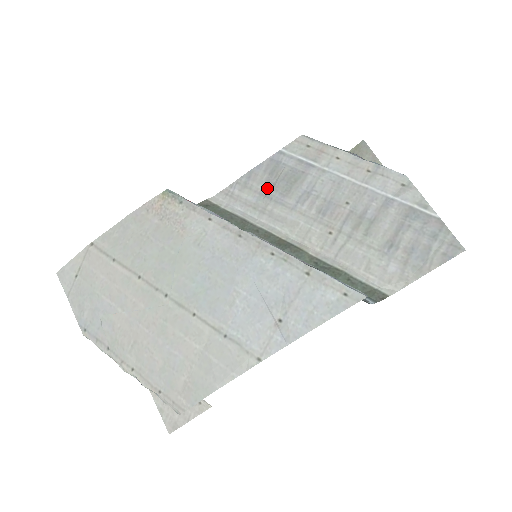
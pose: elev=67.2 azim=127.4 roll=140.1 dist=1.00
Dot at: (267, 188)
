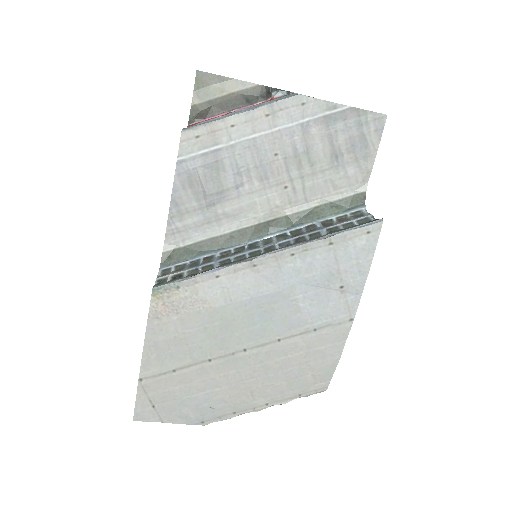
Dot at: (201, 199)
